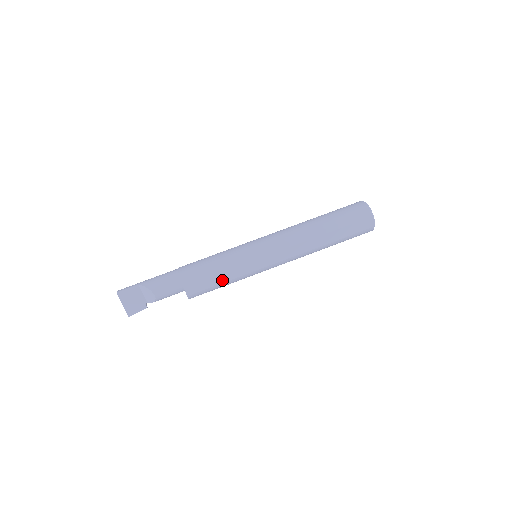
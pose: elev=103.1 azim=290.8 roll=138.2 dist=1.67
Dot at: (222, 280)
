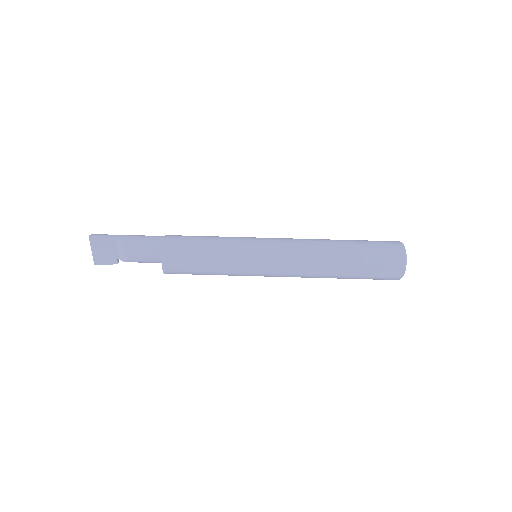
Dot at: (207, 269)
